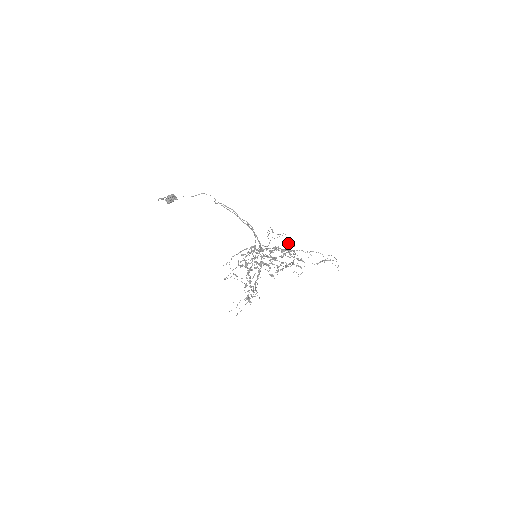
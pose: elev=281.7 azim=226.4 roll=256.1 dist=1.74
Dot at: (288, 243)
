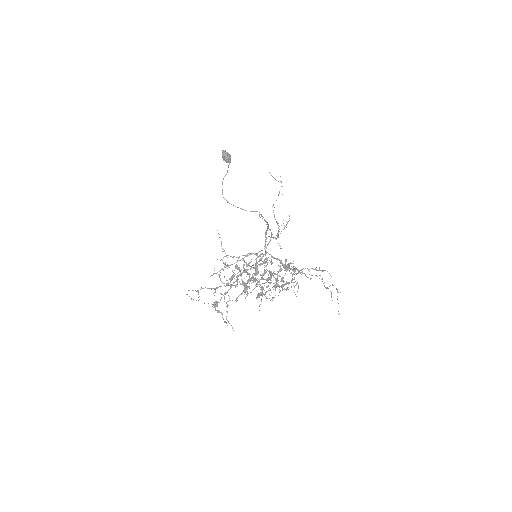
Dot at: occluded
